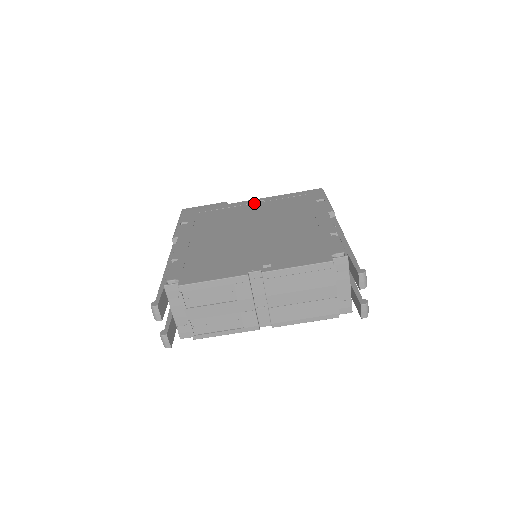
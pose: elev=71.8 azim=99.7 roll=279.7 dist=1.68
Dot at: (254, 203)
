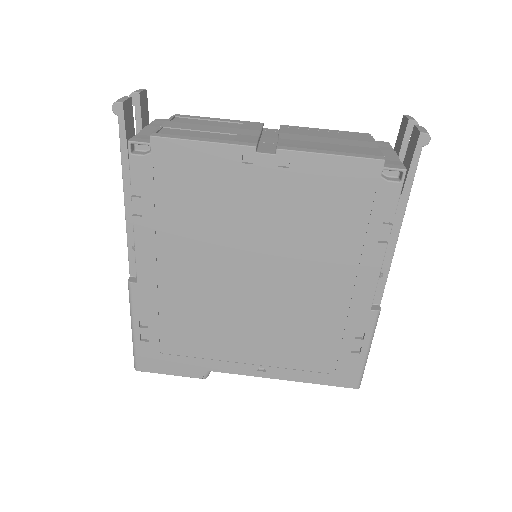
Dot at: occluded
